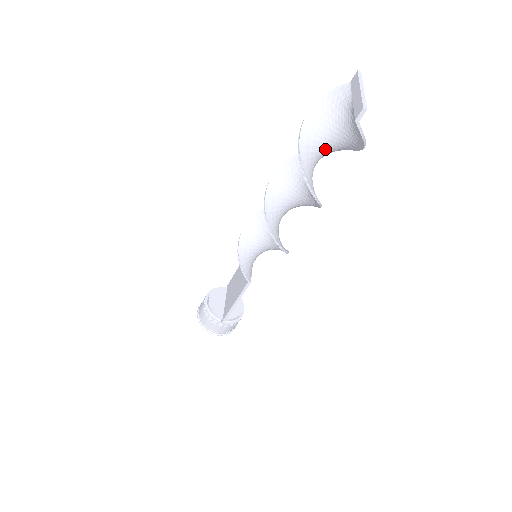
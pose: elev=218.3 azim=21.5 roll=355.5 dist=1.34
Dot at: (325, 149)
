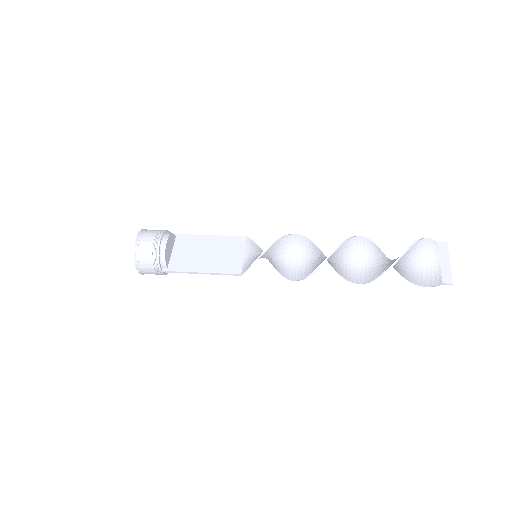
Dot at: occluded
